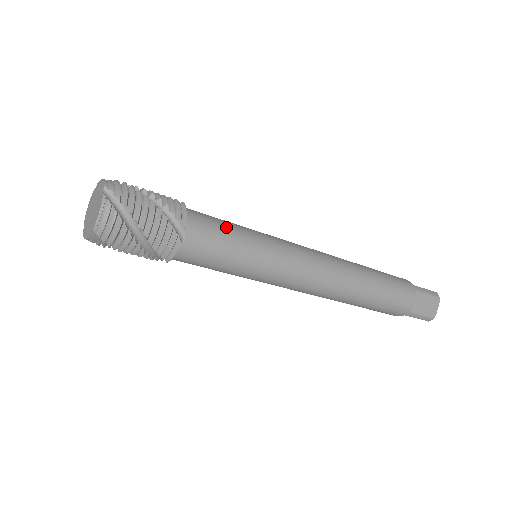
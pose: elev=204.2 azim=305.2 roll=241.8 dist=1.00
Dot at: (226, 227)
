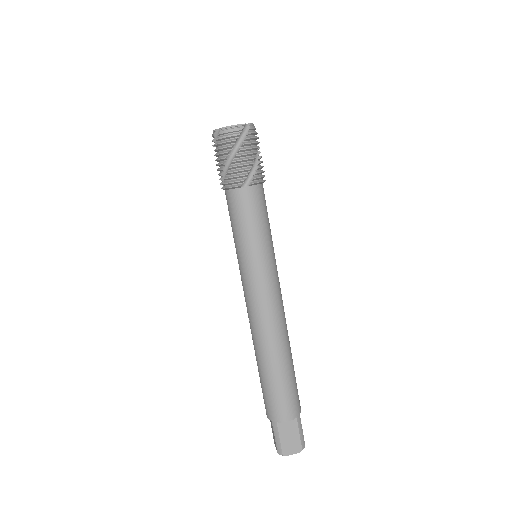
Dot at: occluded
